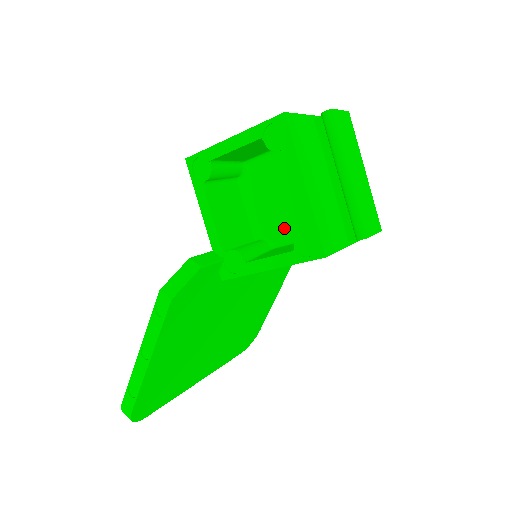
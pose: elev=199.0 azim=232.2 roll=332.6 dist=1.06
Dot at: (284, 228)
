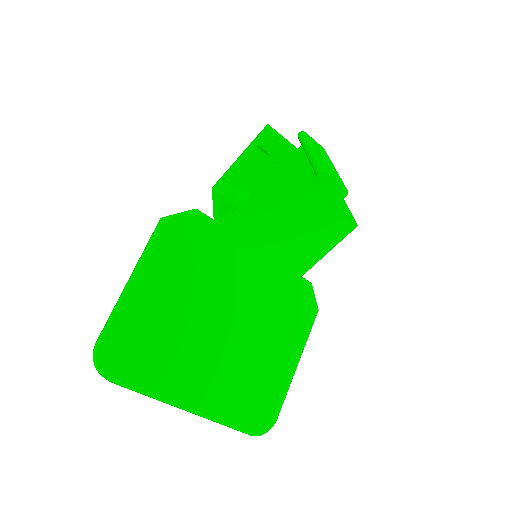
Dot at: occluded
